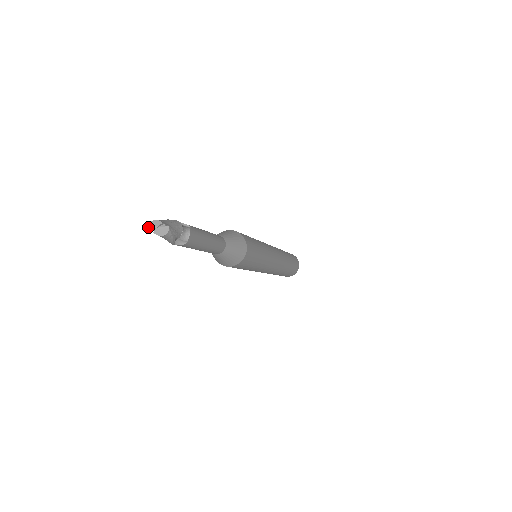
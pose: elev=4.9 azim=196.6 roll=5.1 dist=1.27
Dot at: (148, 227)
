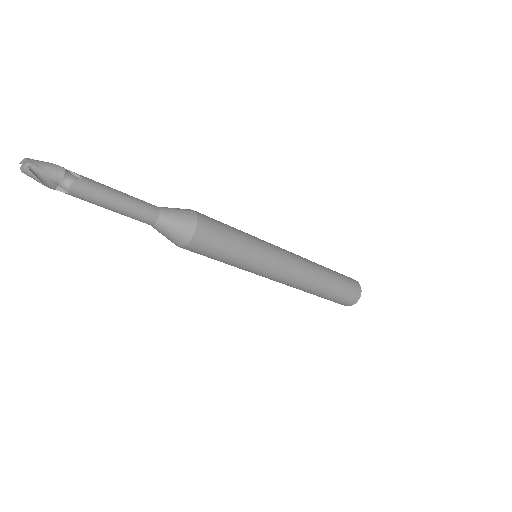
Dot at: (20, 162)
